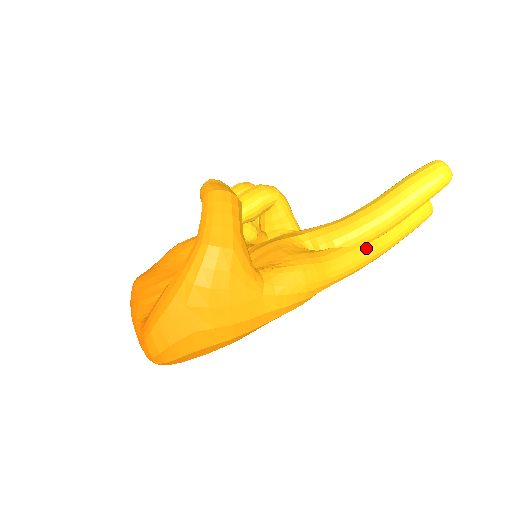
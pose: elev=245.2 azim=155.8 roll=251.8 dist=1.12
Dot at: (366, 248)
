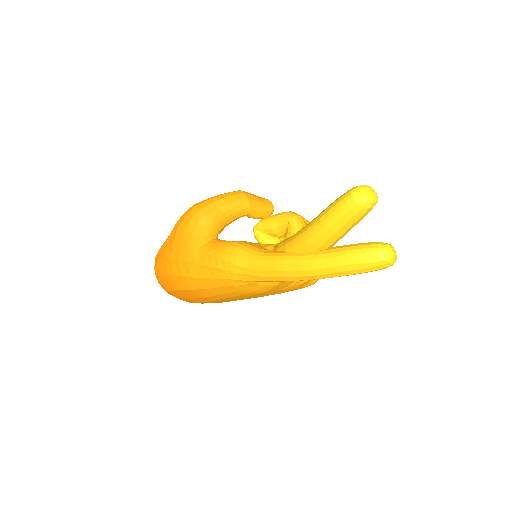
Dot at: (290, 255)
